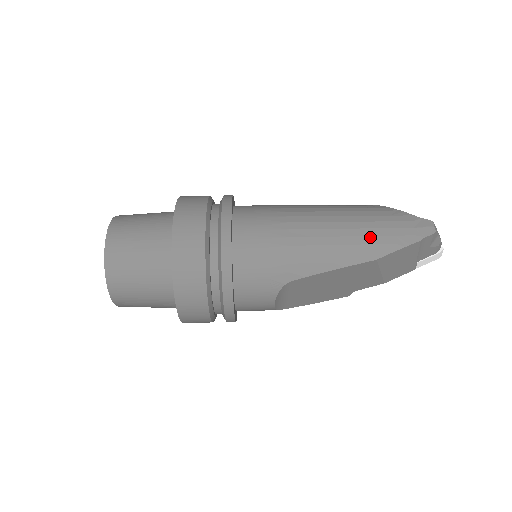
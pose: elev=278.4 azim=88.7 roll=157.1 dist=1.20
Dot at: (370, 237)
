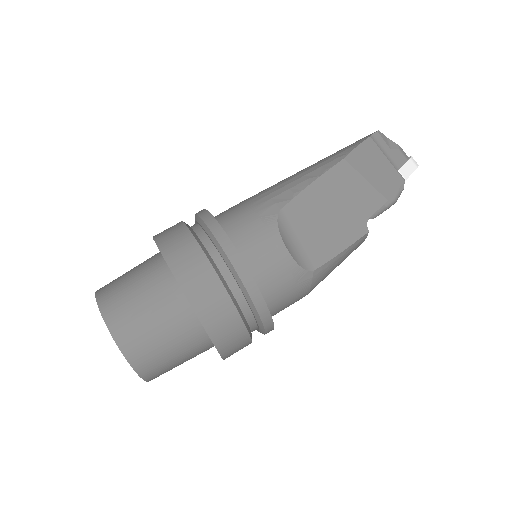
Dot at: (328, 157)
